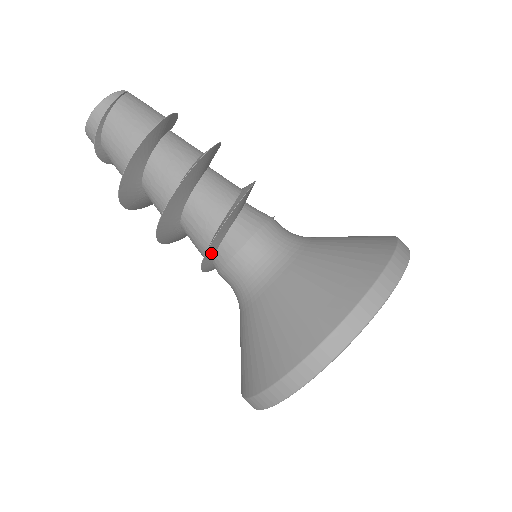
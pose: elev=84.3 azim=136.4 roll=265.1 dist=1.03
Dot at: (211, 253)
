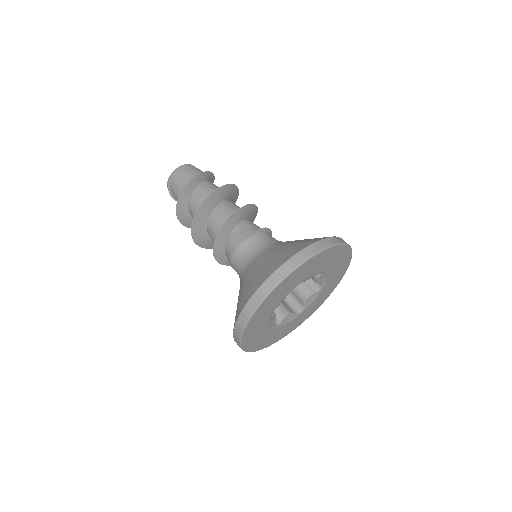
Dot at: occluded
